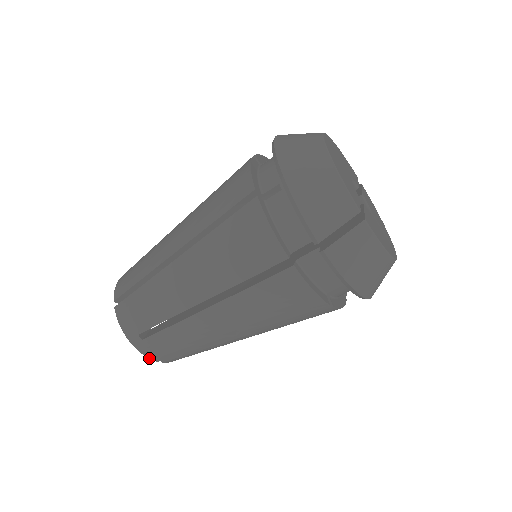
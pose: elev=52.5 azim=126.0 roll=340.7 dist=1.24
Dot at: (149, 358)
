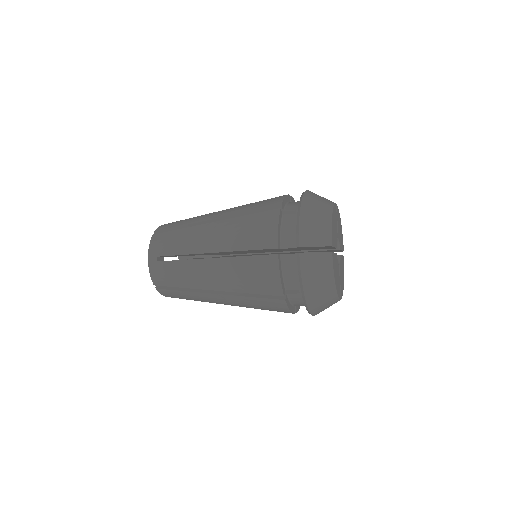
Dot at: occluded
